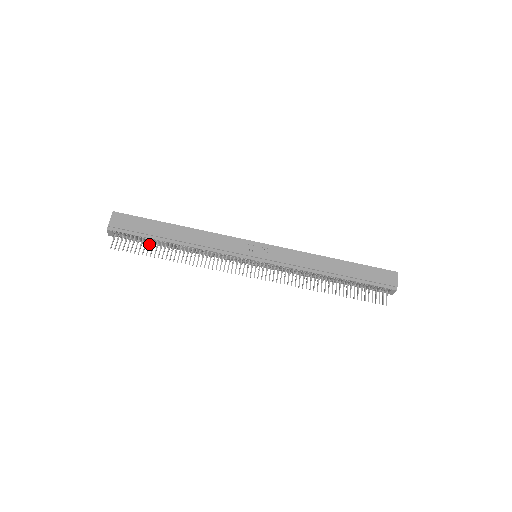
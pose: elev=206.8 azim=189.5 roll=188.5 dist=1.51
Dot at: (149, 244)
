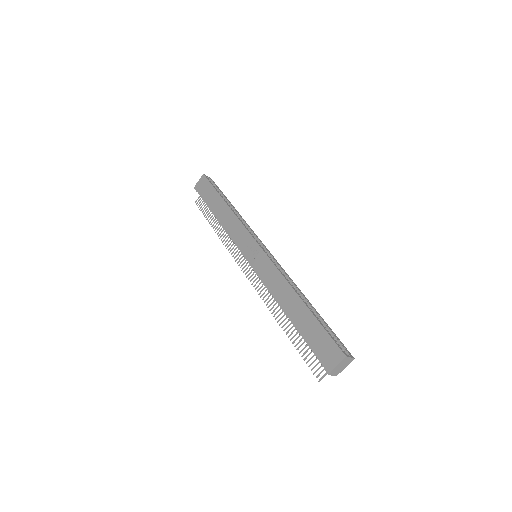
Dot at: occluded
